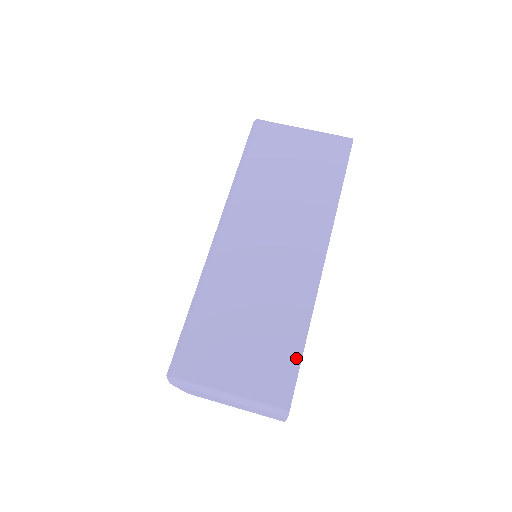
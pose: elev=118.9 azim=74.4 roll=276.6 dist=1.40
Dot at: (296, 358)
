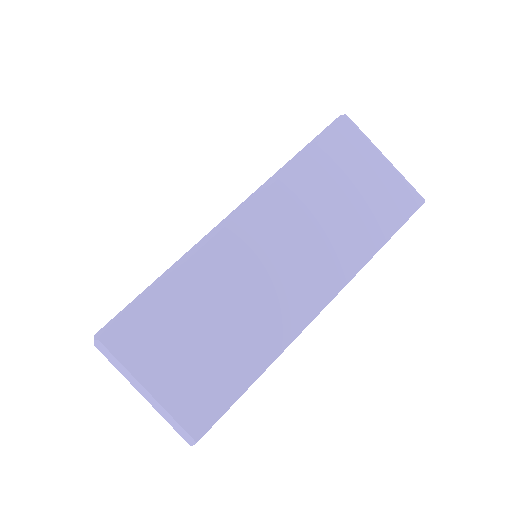
Dot at: (234, 394)
